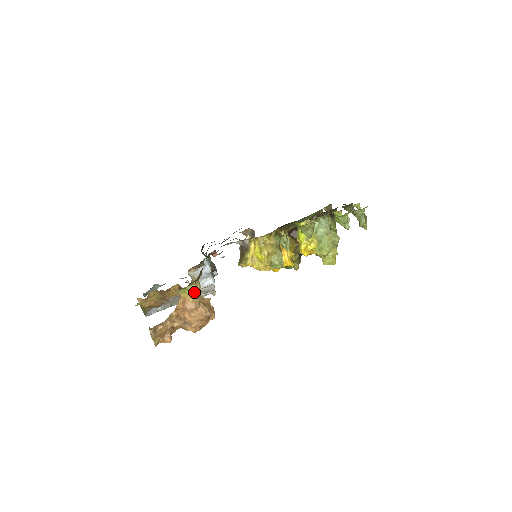
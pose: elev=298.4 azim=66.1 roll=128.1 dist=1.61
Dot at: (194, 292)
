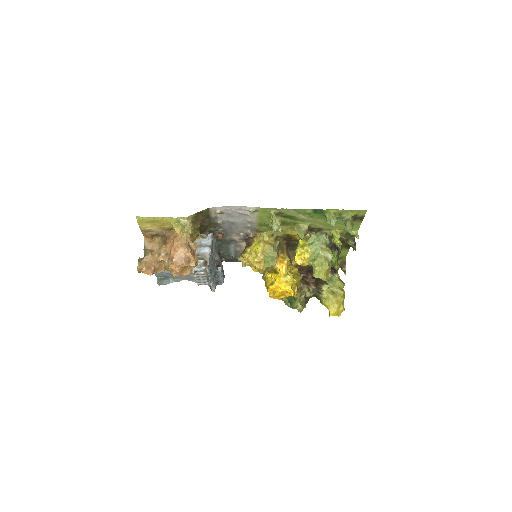
Dot at: (184, 227)
